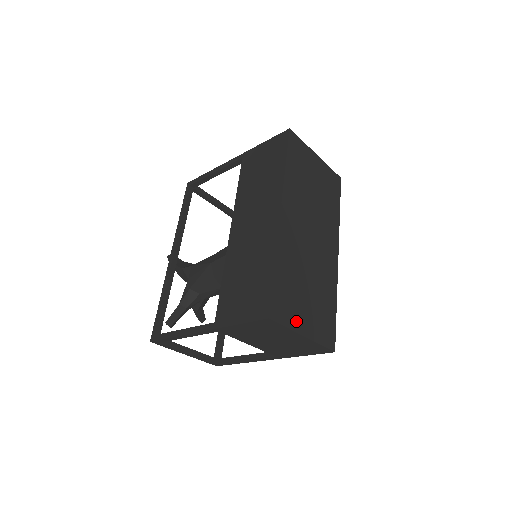
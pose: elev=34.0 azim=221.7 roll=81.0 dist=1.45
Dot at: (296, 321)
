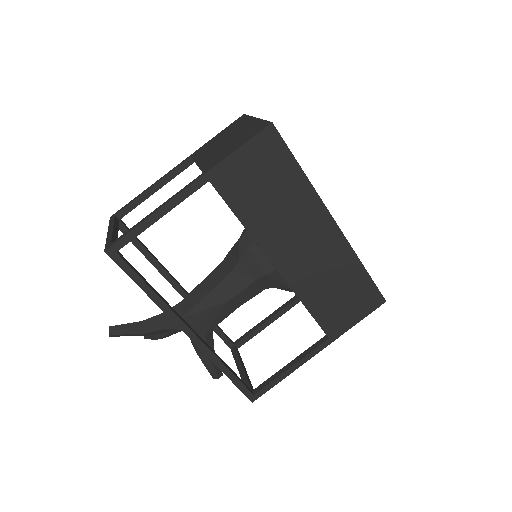
Dot at: occluded
